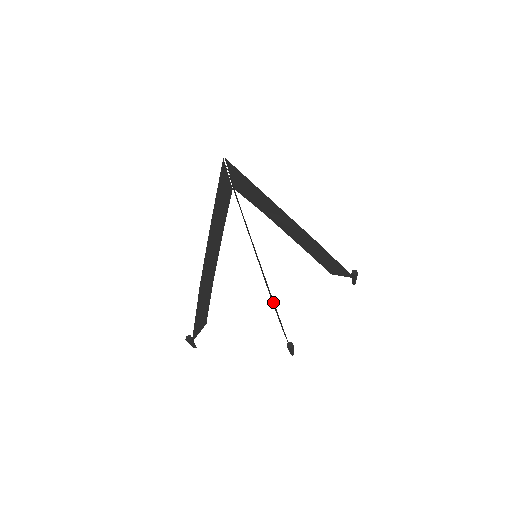
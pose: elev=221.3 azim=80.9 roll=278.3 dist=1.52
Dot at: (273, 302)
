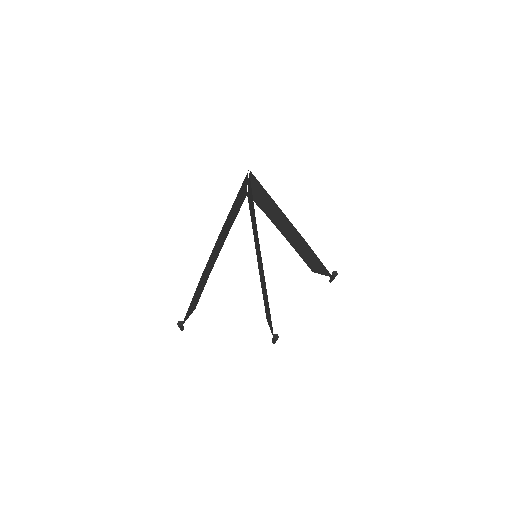
Dot at: (266, 298)
